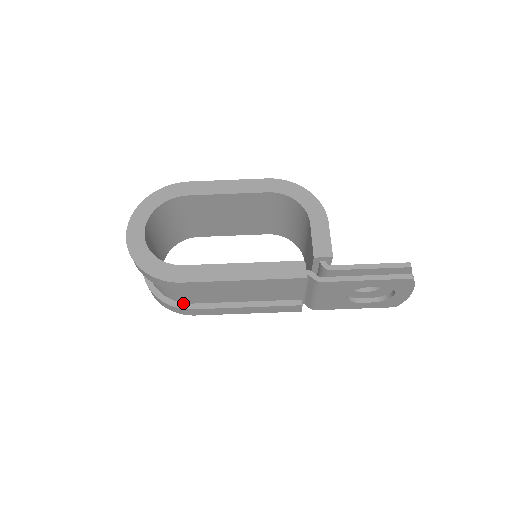
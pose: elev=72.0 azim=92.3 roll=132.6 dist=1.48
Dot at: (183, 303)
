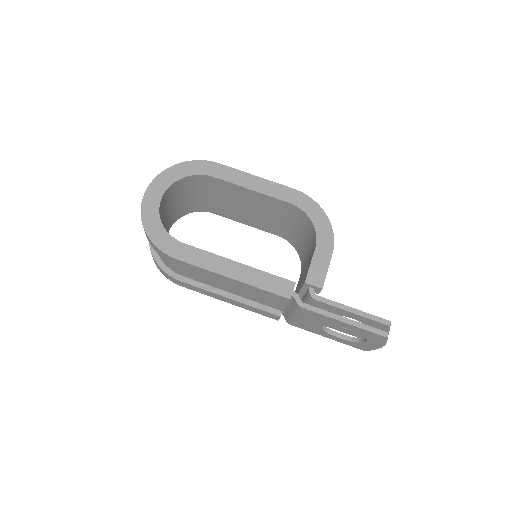
Dot at: (175, 272)
